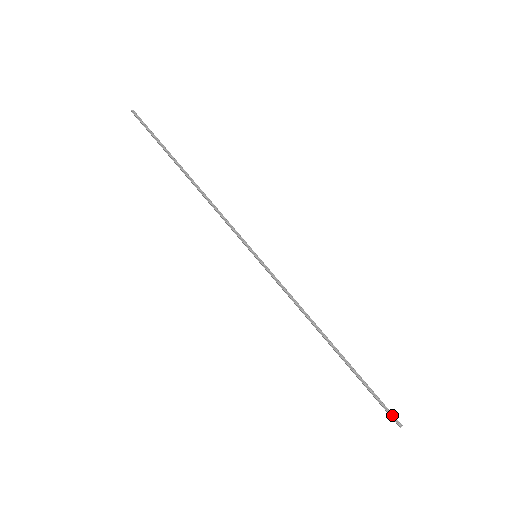
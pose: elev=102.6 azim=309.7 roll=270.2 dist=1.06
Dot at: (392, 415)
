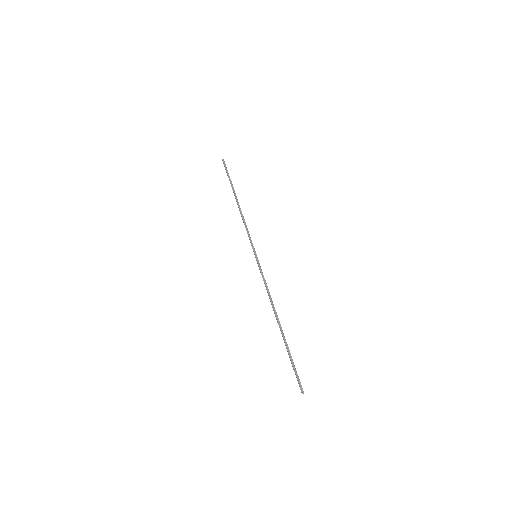
Dot at: (300, 383)
